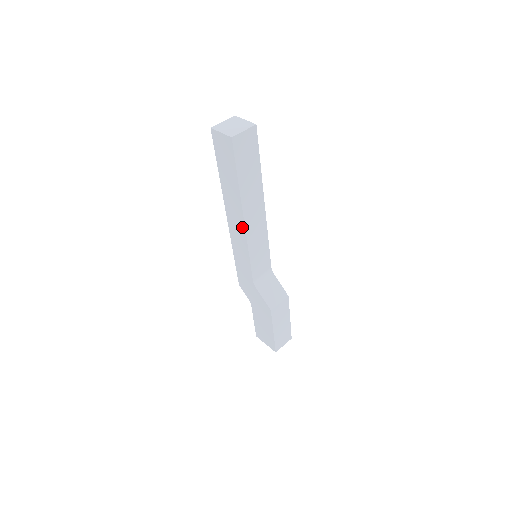
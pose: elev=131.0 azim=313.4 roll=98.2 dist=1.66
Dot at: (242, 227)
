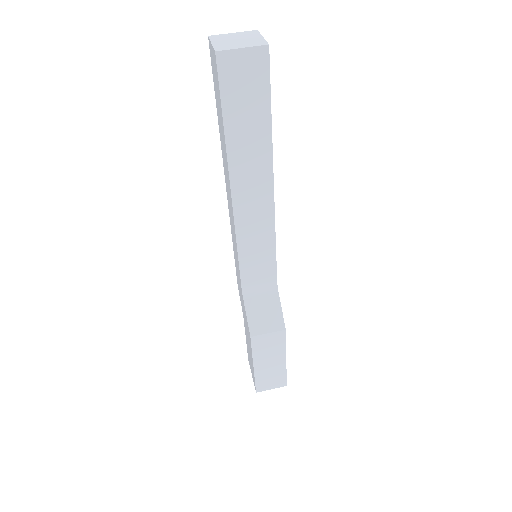
Dot at: (231, 205)
